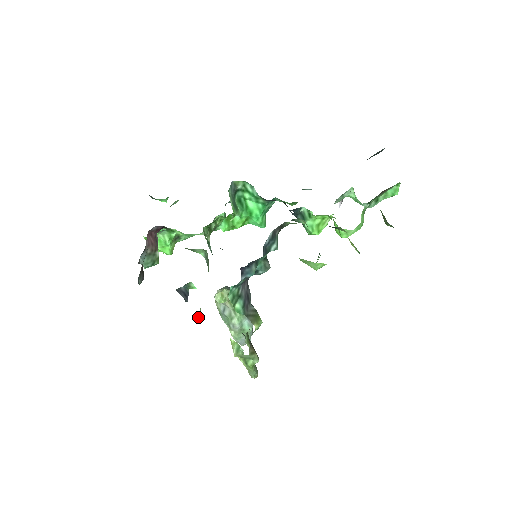
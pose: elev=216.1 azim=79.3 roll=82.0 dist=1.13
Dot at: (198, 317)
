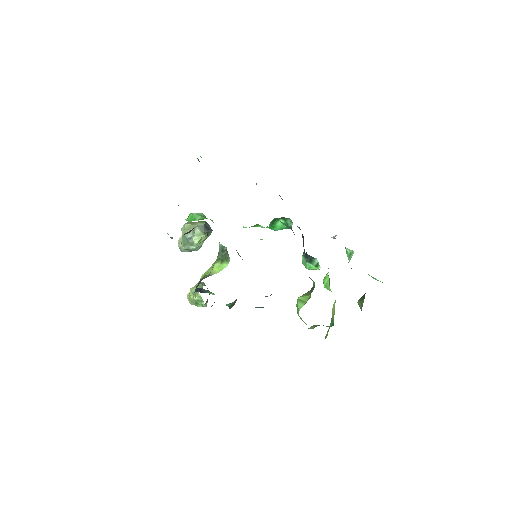
Dot at: occluded
